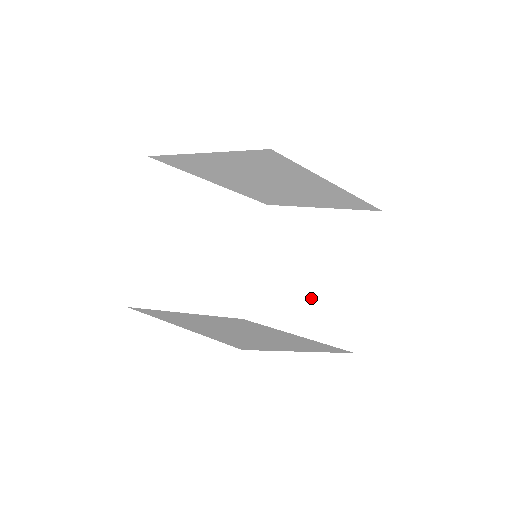
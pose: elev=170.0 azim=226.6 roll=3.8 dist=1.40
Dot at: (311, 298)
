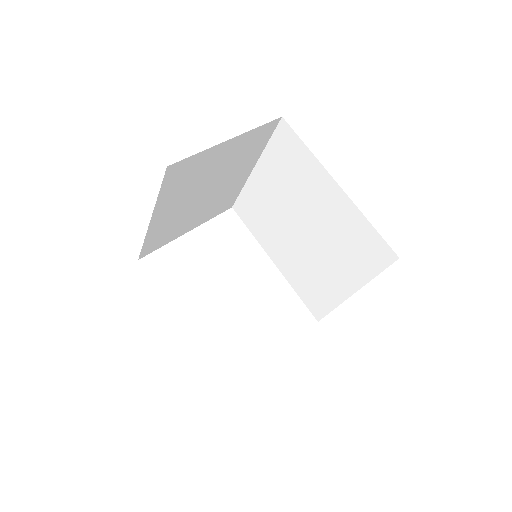
Dot at: occluded
